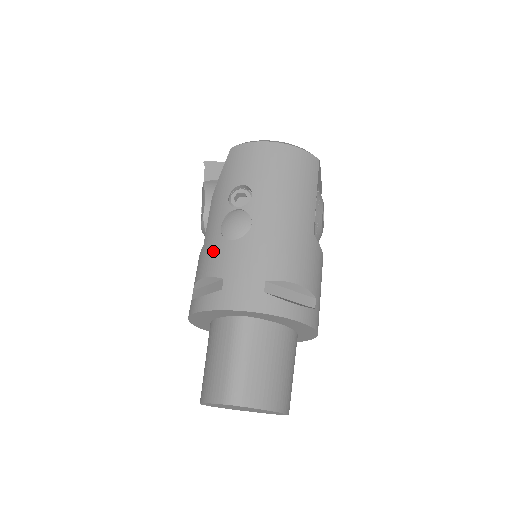
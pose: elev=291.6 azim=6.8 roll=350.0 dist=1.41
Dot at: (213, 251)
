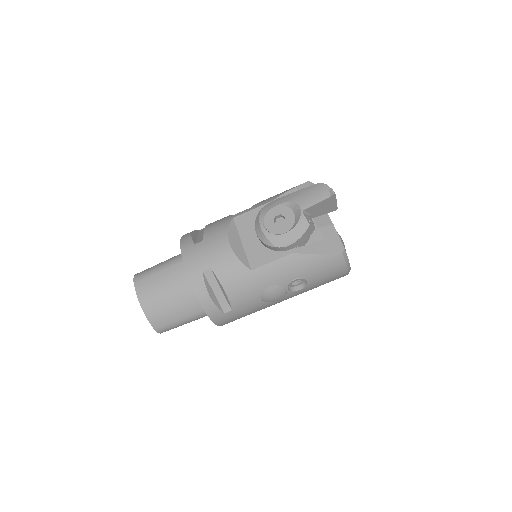
Dot at: (249, 292)
